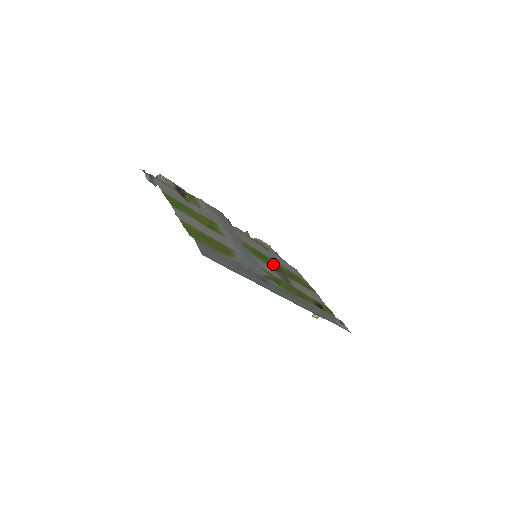
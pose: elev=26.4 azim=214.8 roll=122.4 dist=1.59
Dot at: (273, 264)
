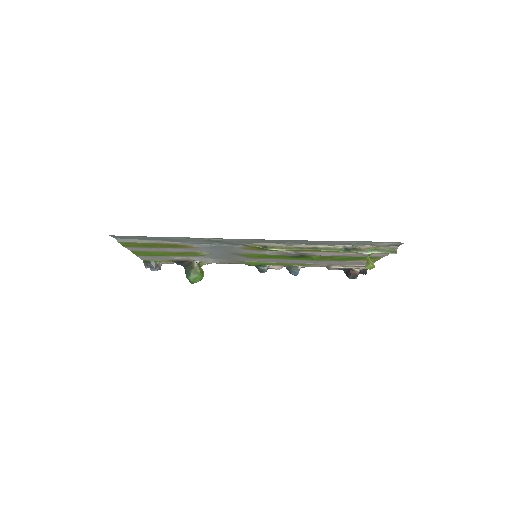
Dot at: (292, 258)
